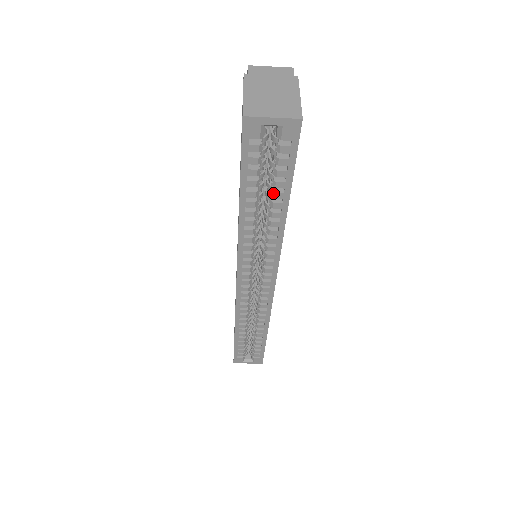
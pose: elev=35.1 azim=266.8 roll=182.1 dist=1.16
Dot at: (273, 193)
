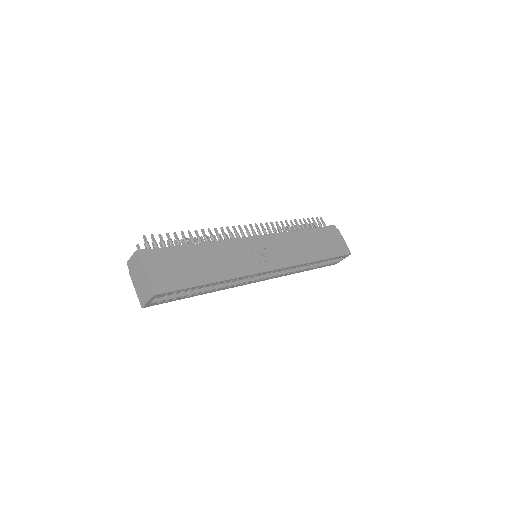
Dot at: occluded
